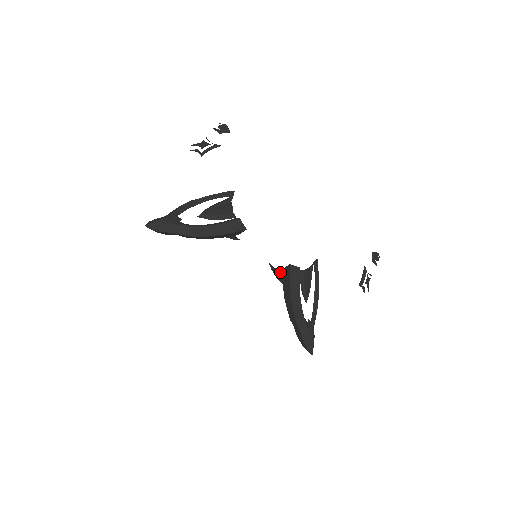
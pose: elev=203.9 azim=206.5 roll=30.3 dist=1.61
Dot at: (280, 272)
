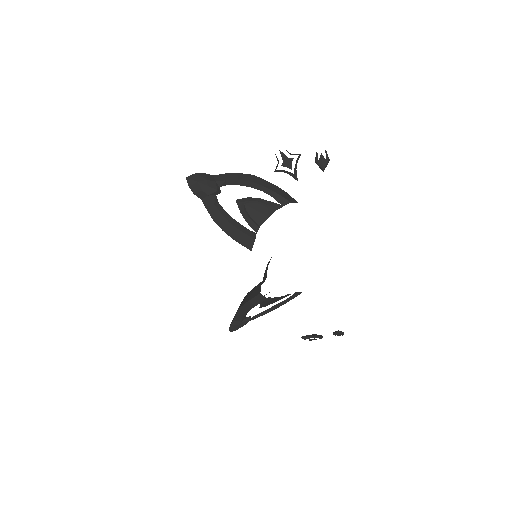
Dot at: (266, 275)
